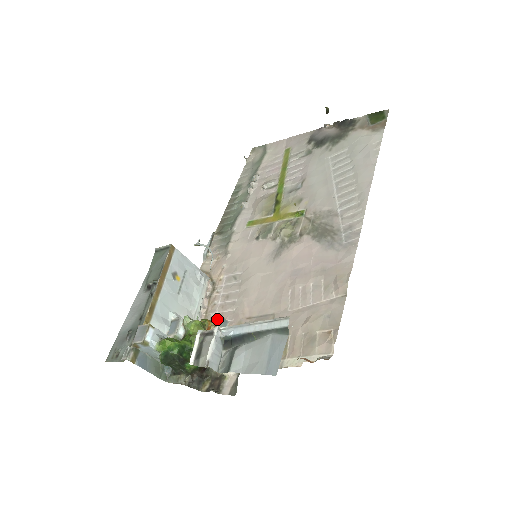
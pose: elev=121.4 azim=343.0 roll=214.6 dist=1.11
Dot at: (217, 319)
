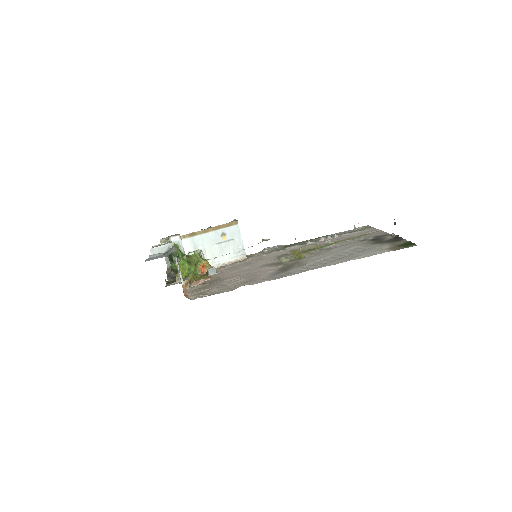
Dot at: (212, 267)
